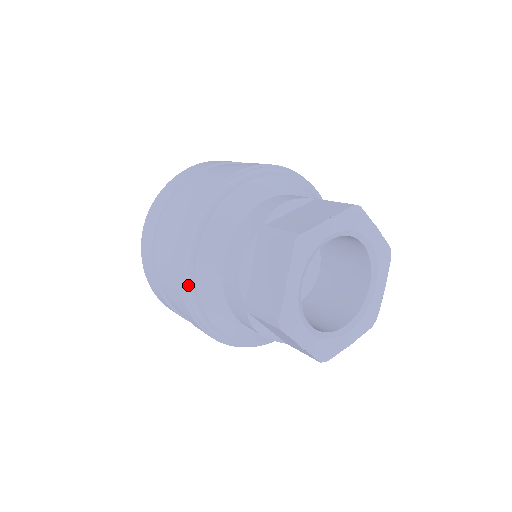
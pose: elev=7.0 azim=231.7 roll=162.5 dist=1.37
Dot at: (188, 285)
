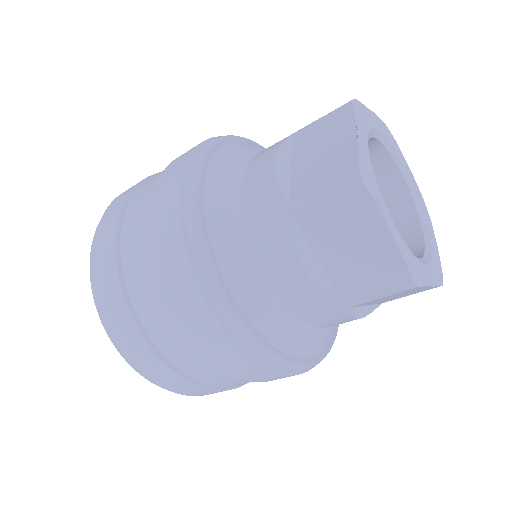
Dot at: (255, 345)
